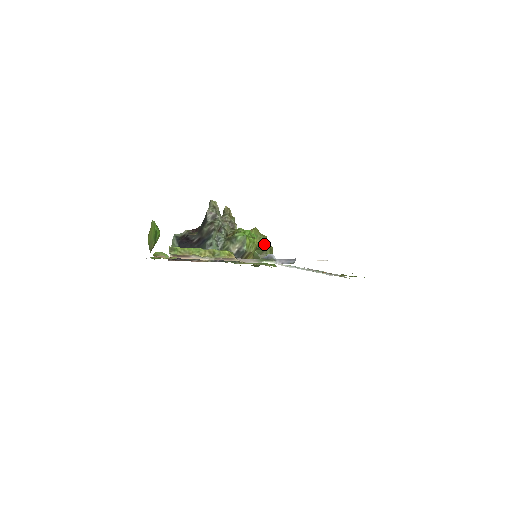
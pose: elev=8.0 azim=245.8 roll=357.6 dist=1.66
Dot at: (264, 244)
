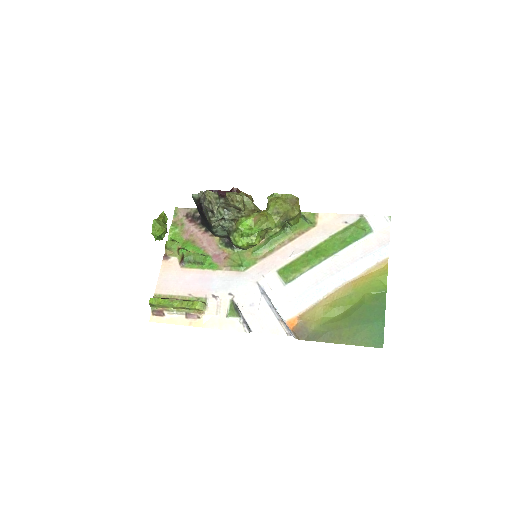
Dot at: (278, 224)
